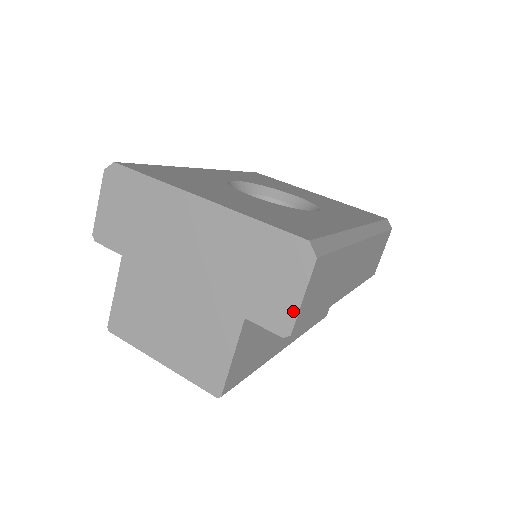
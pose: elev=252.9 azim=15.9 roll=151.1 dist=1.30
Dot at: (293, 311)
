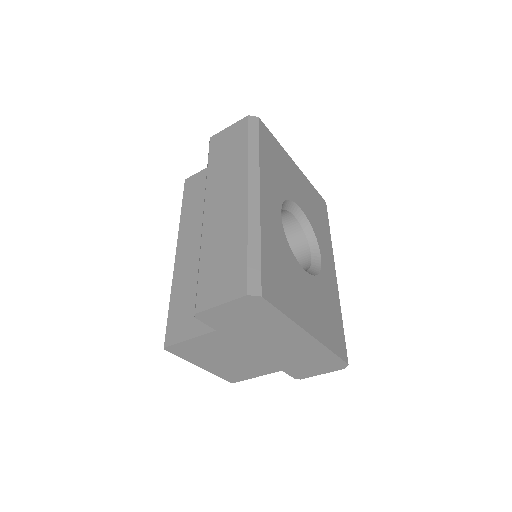
Dot at: (312, 376)
